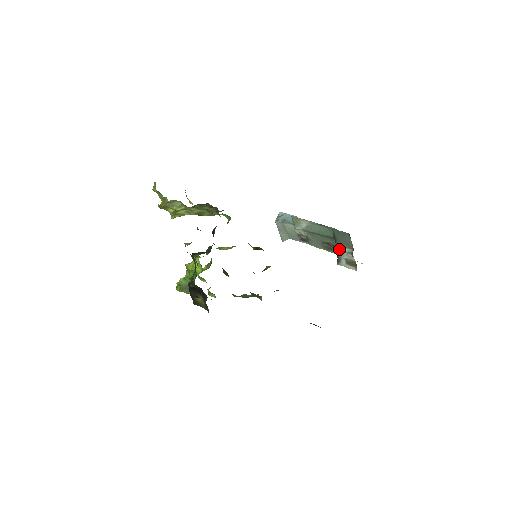
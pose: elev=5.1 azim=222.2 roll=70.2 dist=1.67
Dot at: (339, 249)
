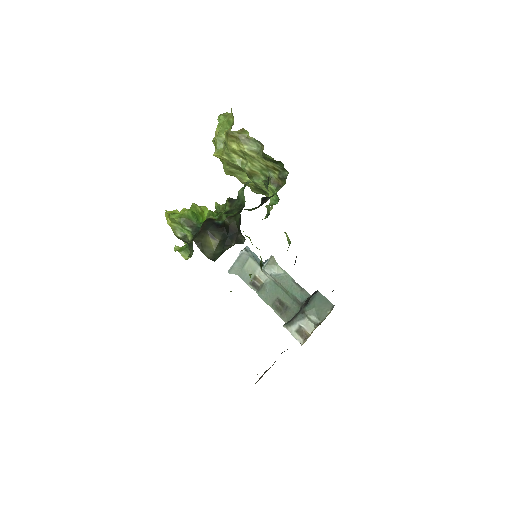
Dot at: (306, 313)
